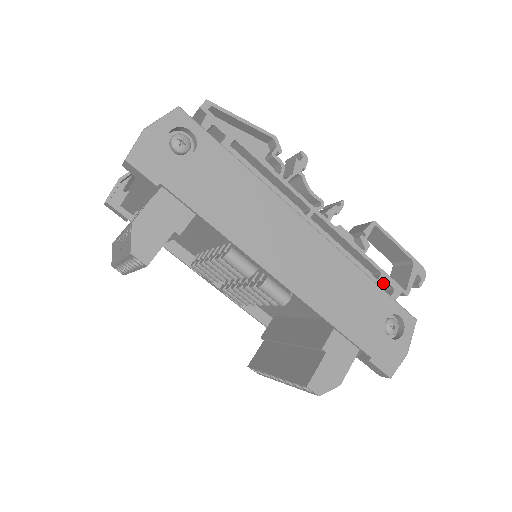
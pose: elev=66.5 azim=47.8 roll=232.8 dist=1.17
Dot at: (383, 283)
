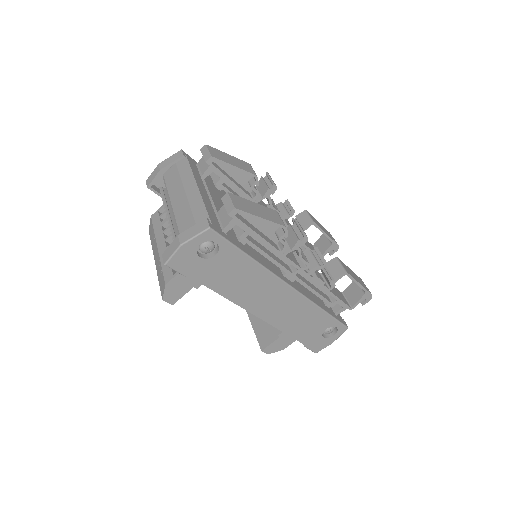
Dot at: occluded
